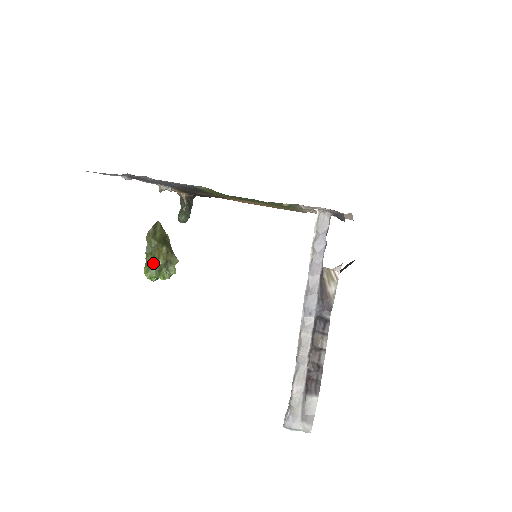
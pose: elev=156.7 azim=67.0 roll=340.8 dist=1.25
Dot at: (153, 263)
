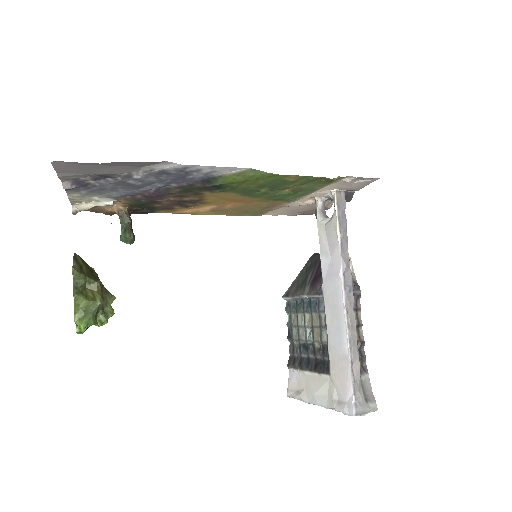
Dot at: (88, 305)
